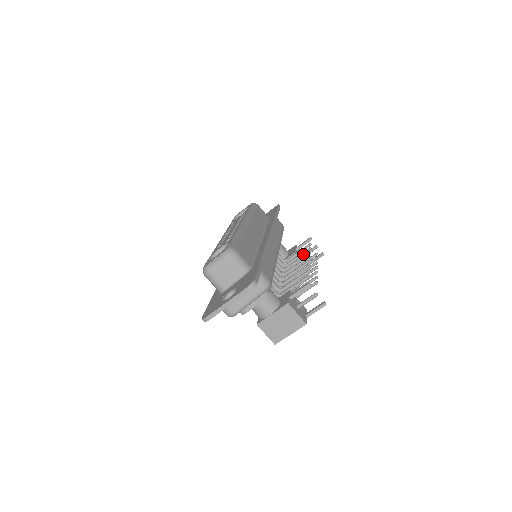
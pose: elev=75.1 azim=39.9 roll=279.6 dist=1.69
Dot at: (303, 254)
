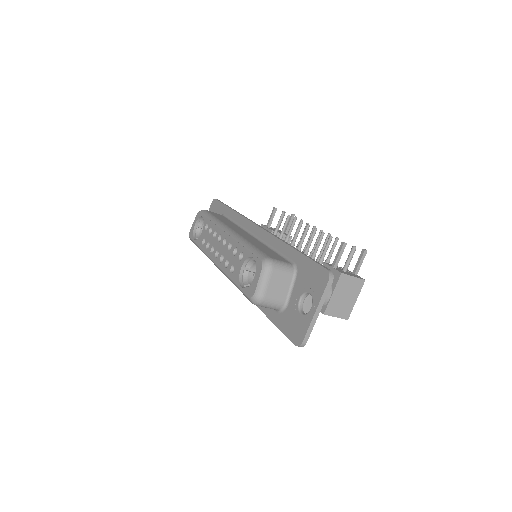
Dot at: occluded
